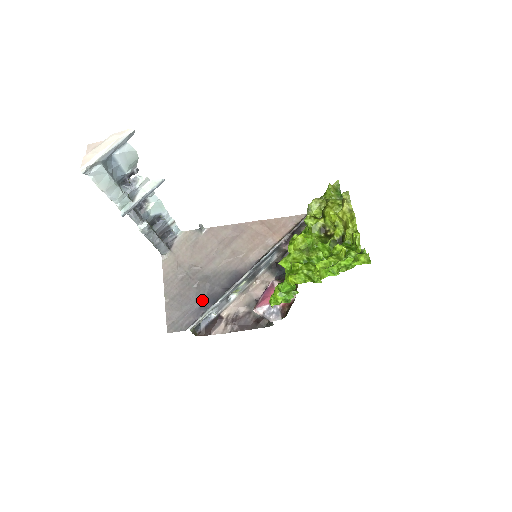
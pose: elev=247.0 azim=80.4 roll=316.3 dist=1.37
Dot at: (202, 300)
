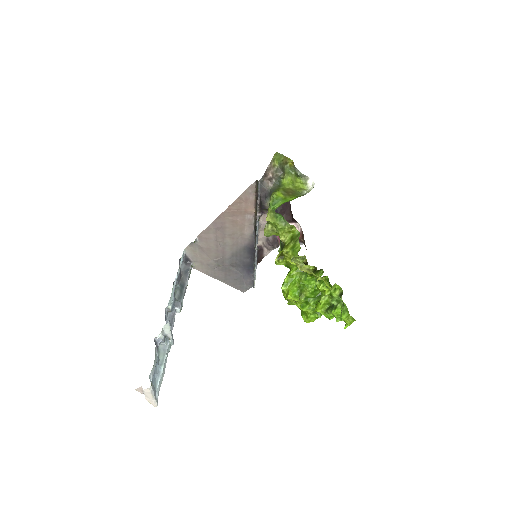
Dot at: (244, 270)
